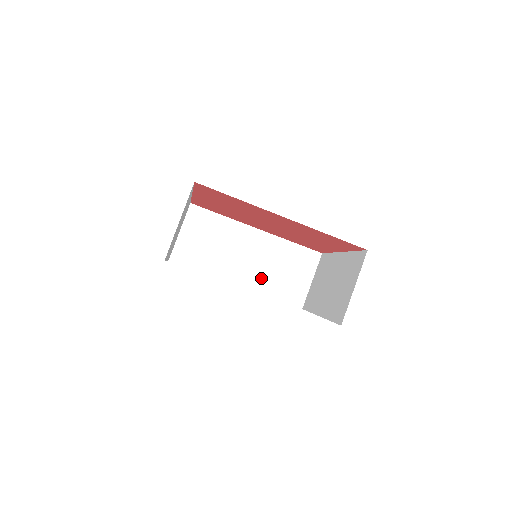
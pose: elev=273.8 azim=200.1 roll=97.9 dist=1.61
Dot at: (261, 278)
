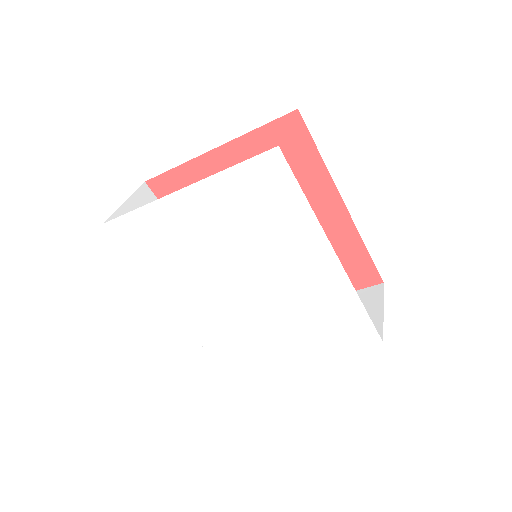
Dot at: occluded
